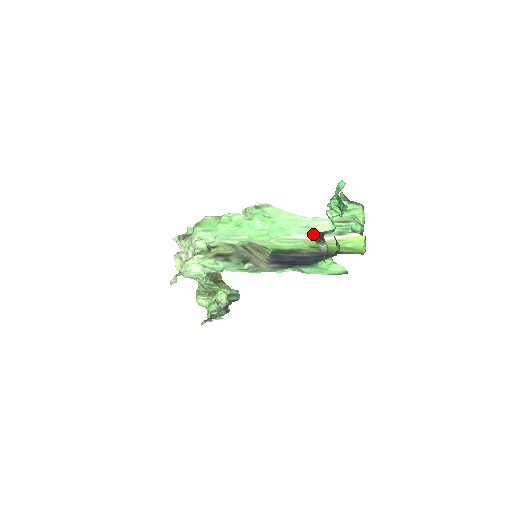
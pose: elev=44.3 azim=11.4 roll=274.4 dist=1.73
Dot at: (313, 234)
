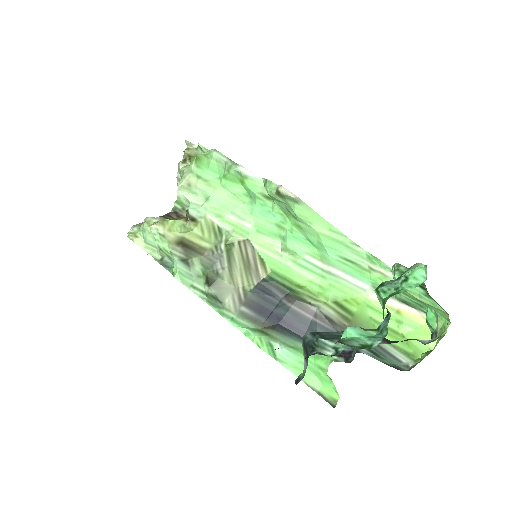
Dot at: (357, 278)
